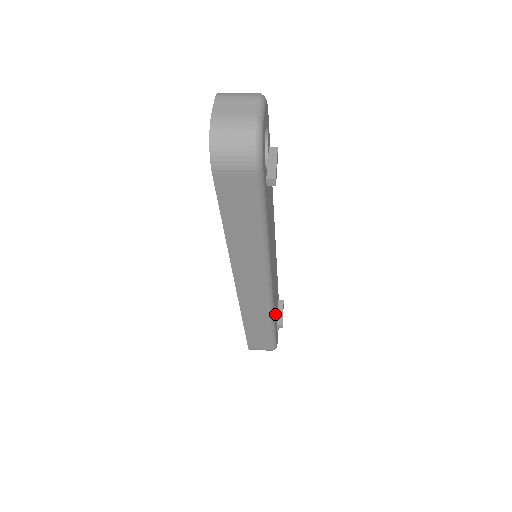
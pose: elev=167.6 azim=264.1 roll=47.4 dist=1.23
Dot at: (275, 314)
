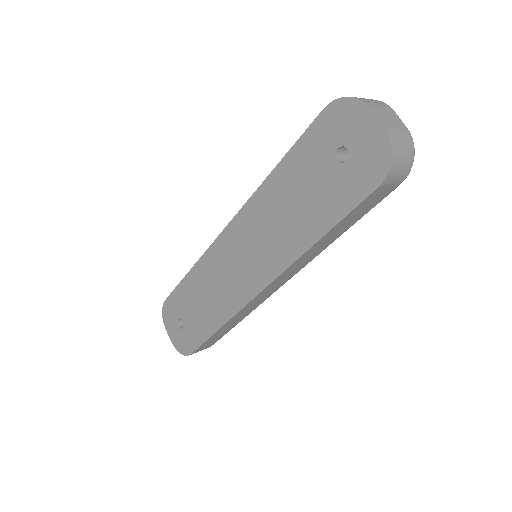
Dot at: occluded
